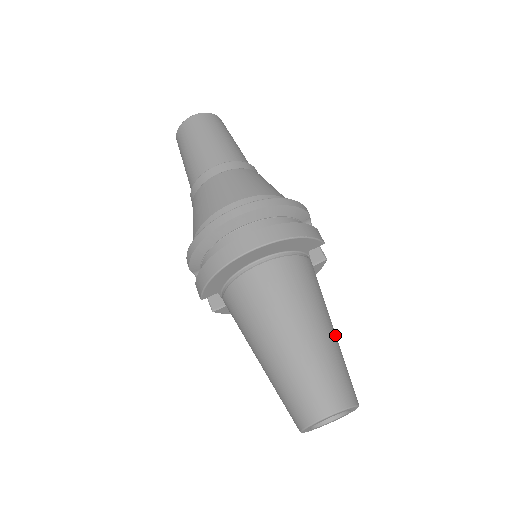
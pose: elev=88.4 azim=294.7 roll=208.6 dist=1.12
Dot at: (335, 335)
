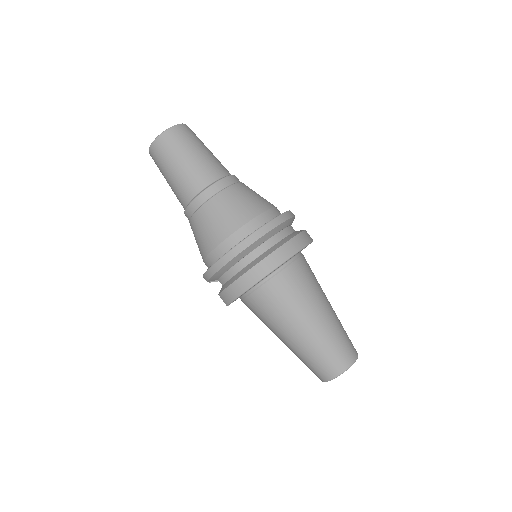
Dot at: (333, 310)
